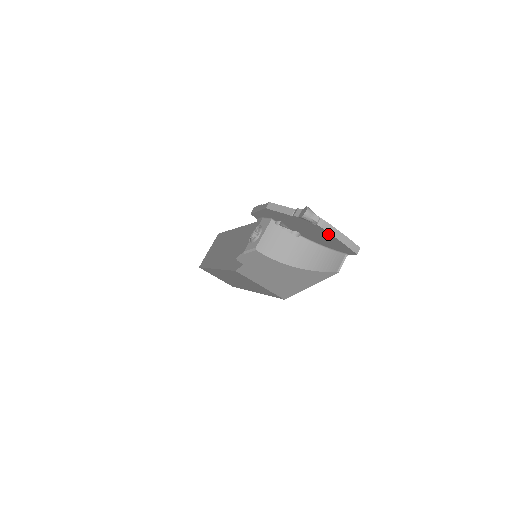
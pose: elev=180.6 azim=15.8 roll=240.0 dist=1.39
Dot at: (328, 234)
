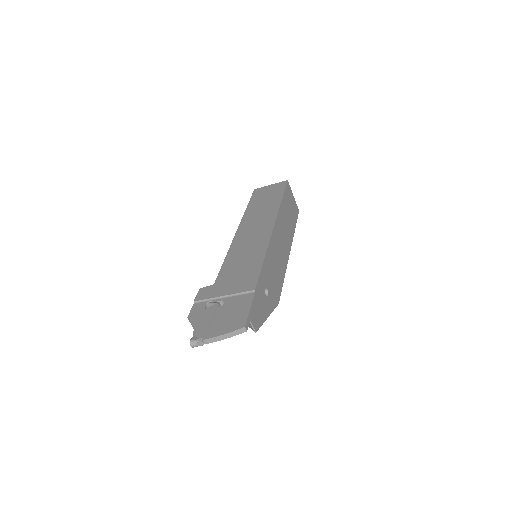
Dot at: (218, 338)
